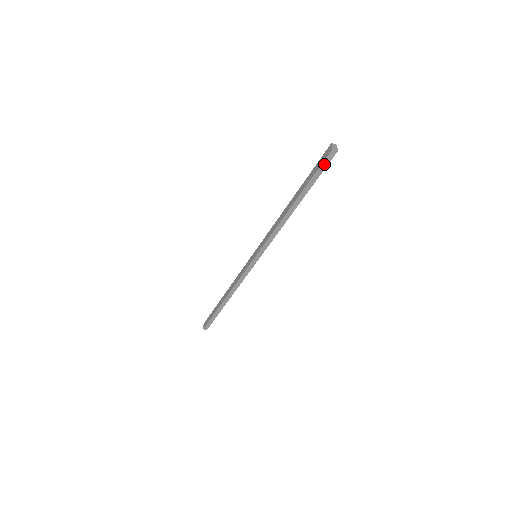
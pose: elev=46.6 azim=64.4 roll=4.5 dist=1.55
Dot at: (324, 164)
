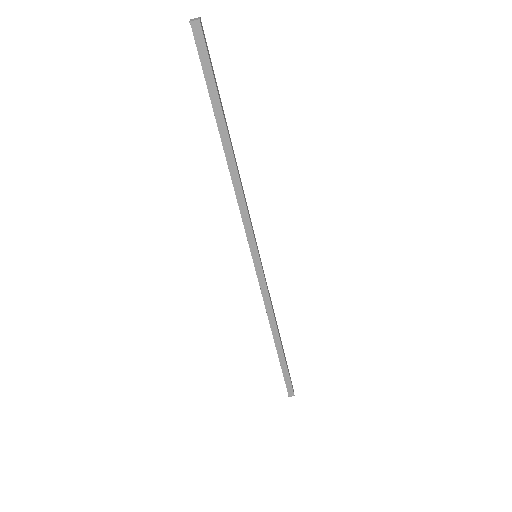
Dot at: (202, 54)
